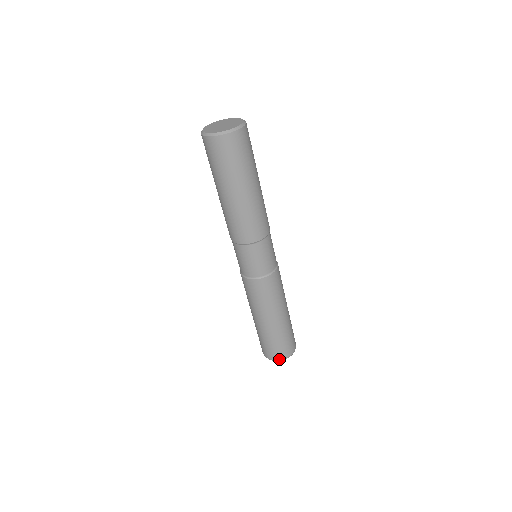
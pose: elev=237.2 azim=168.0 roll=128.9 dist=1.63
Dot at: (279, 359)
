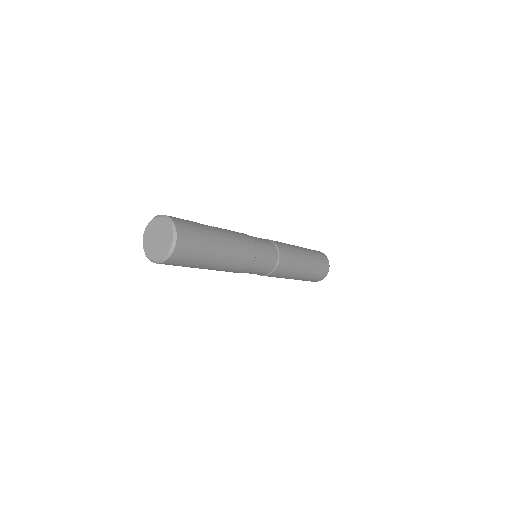
Dot at: occluded
